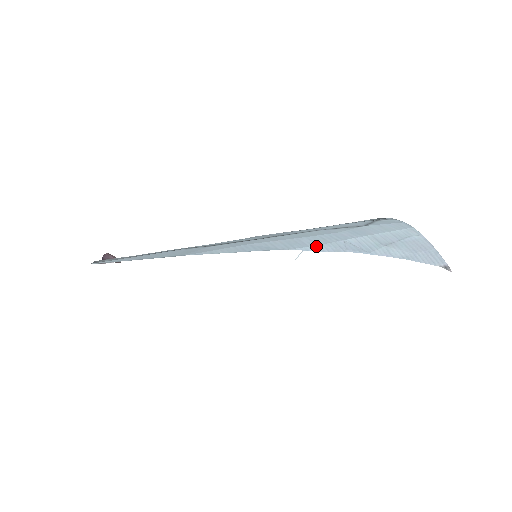
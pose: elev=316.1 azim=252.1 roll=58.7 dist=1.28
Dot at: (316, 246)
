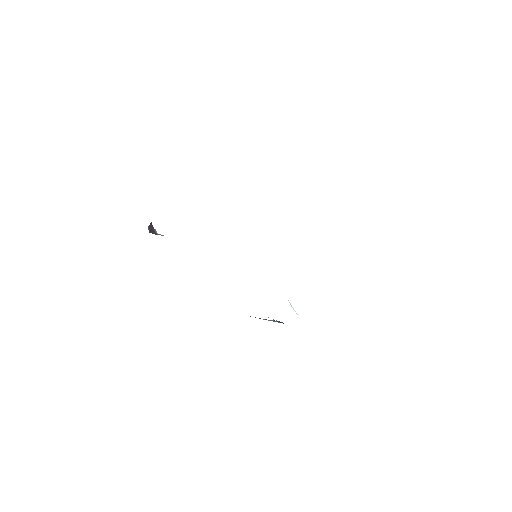
Dot at: occluded
